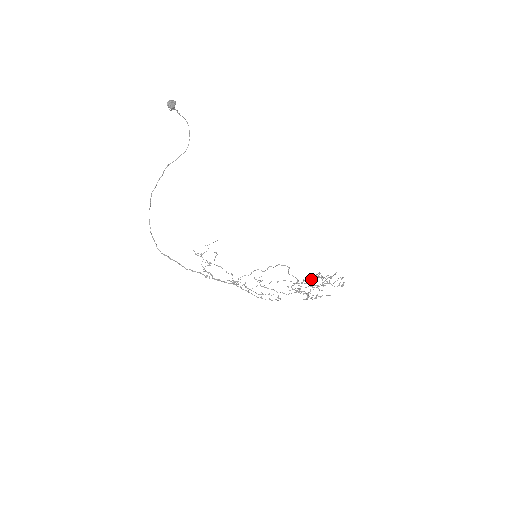
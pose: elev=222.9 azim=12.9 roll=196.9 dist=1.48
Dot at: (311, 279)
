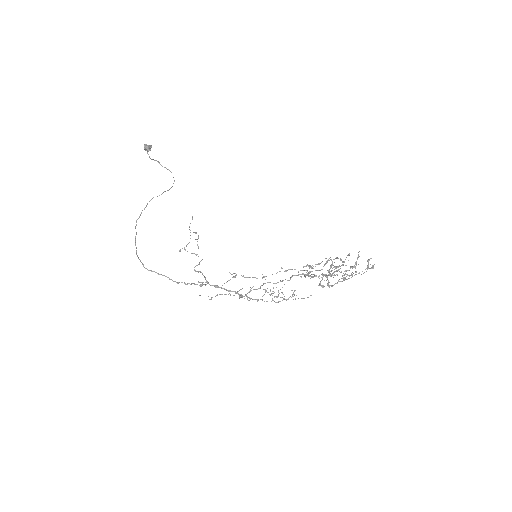
Dot at: (332, 273)
